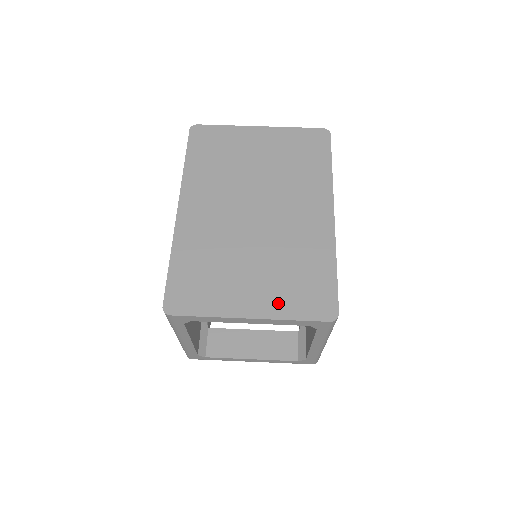
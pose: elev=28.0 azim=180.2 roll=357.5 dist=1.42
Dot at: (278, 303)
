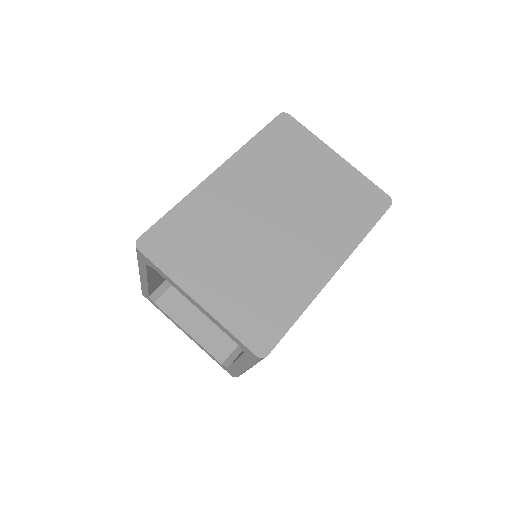
Dot at: (228, 307)
